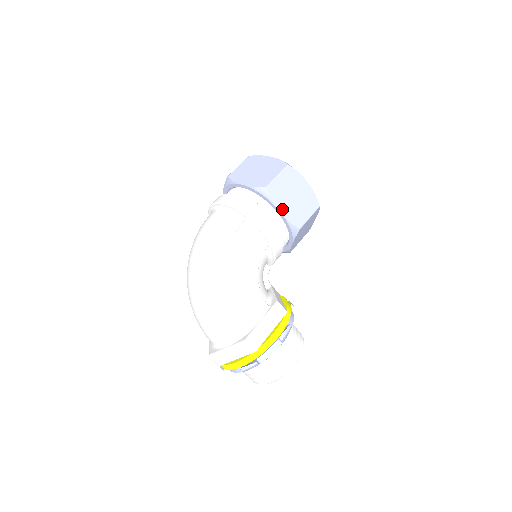
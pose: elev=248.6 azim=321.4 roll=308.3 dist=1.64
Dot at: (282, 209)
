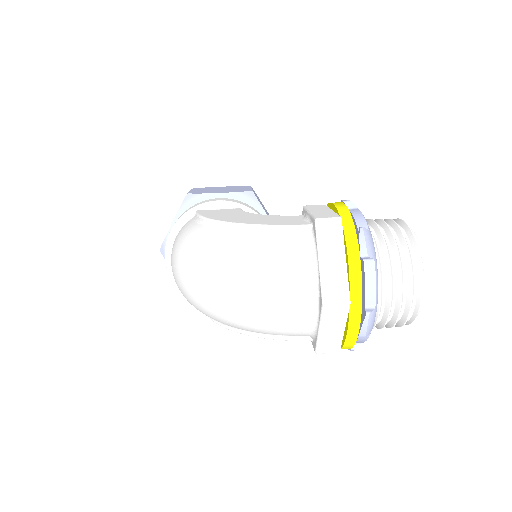
Dot at: (219, 193)
